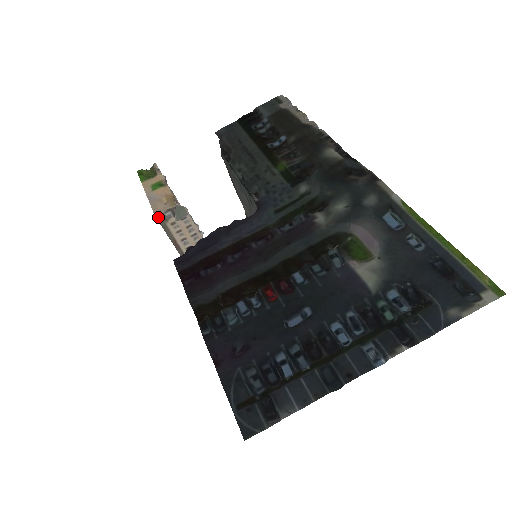
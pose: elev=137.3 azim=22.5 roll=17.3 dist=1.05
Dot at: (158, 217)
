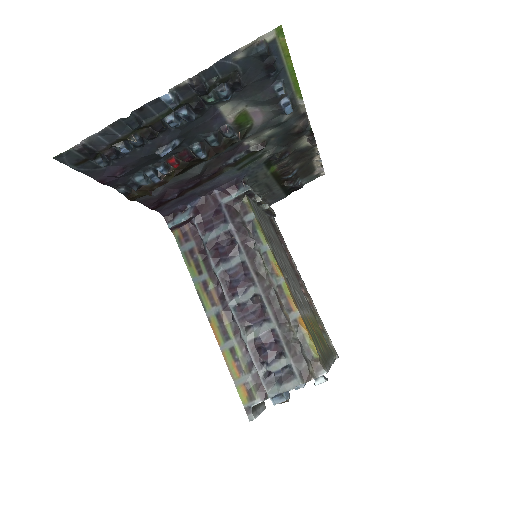
Dot at: occluded
